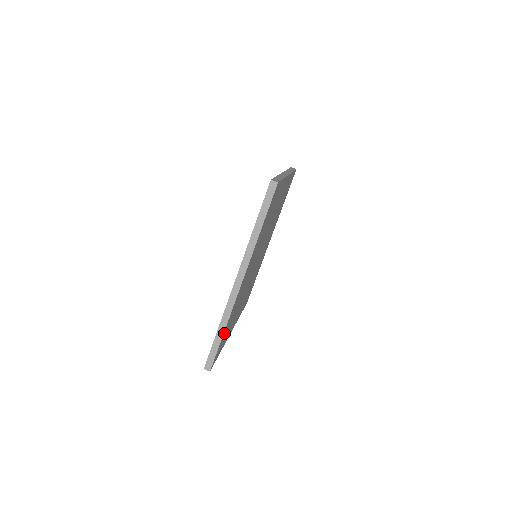
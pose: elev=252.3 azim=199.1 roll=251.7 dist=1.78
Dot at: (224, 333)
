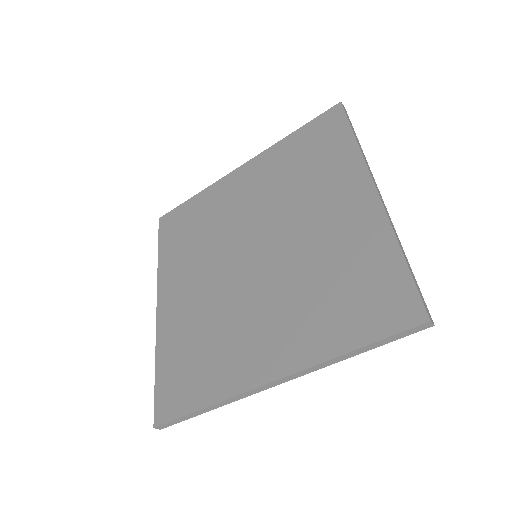
Dot at: occluded
